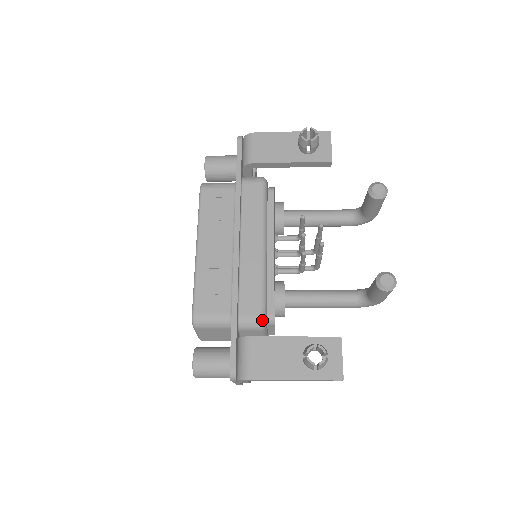
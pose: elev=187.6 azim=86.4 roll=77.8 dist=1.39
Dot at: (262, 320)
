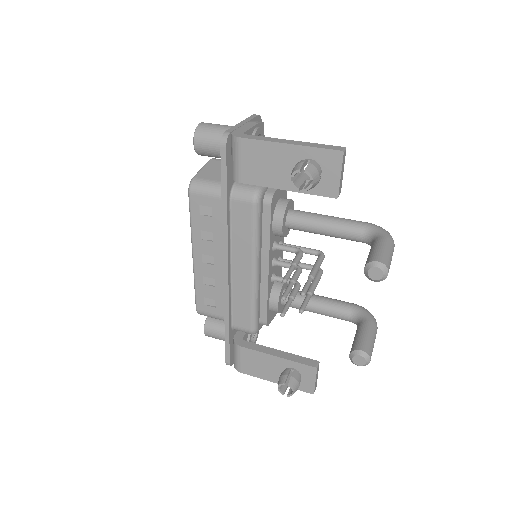
Dot at: (252, 332)
